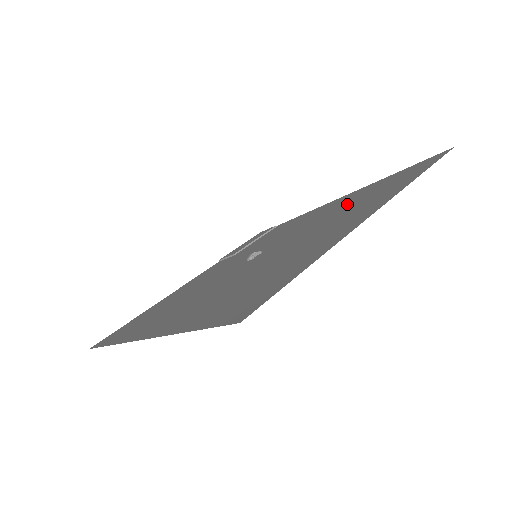
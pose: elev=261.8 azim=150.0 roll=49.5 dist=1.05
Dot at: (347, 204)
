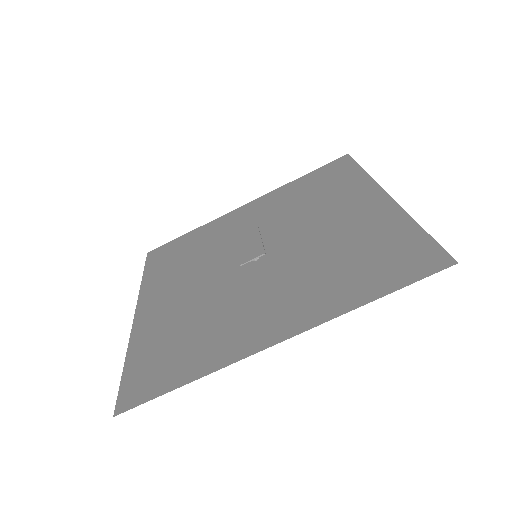
Dot at: (298, 201)
